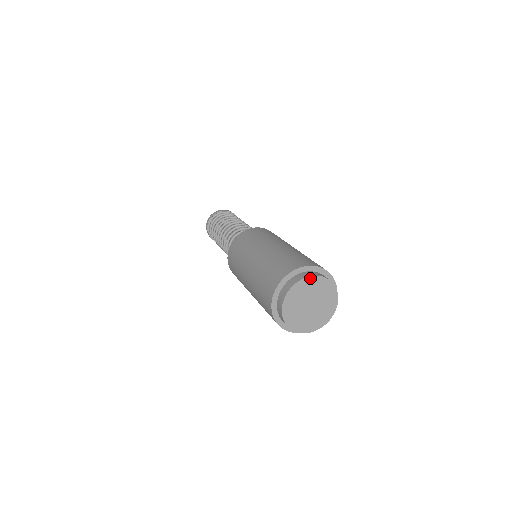
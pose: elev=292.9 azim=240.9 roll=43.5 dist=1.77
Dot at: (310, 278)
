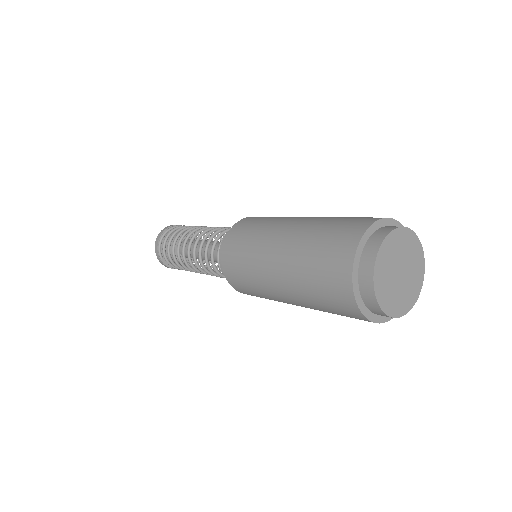
Dot at: (396, 231)
